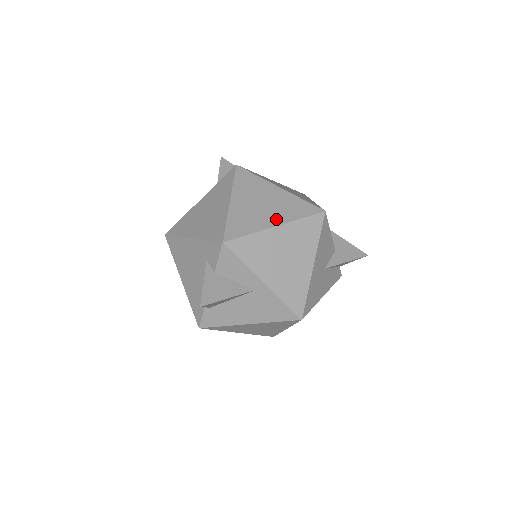
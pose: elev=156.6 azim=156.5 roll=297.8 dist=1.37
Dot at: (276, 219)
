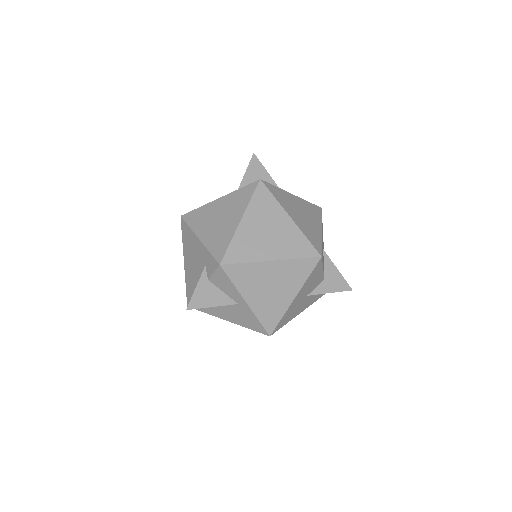
Dot at: (274, 253)
